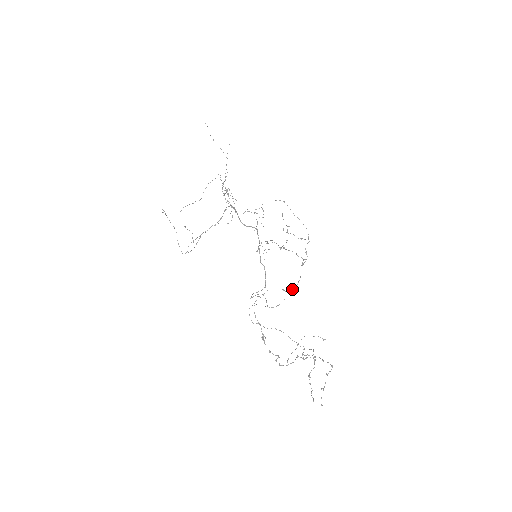
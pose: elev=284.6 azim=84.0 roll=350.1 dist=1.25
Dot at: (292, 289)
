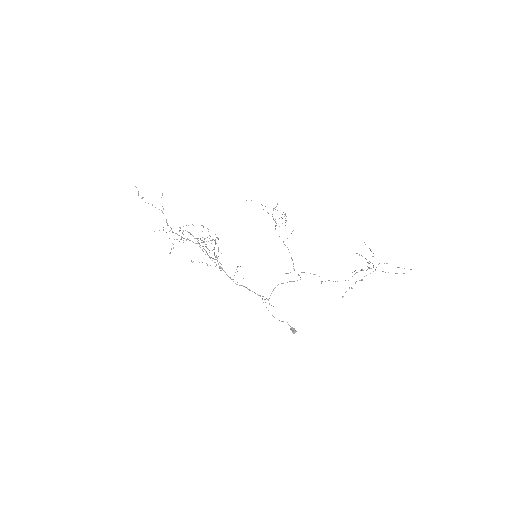
Dot at: (293, 266)
